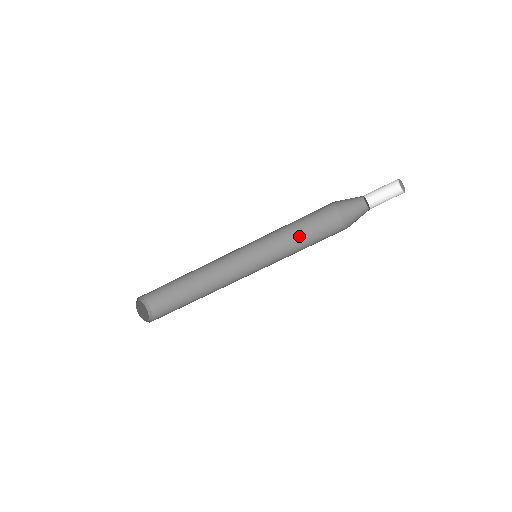
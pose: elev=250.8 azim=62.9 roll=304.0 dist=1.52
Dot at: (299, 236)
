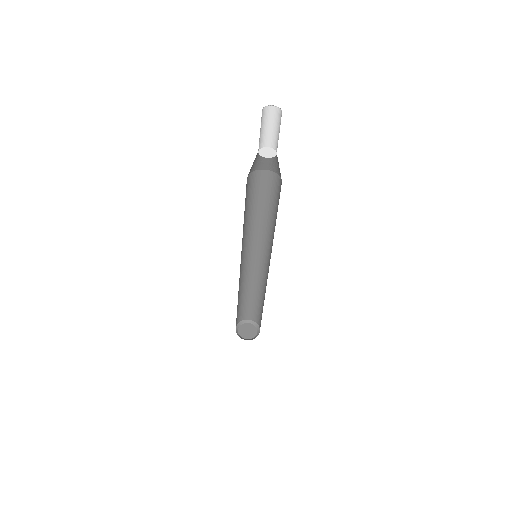
Dot at: (273, 216)
